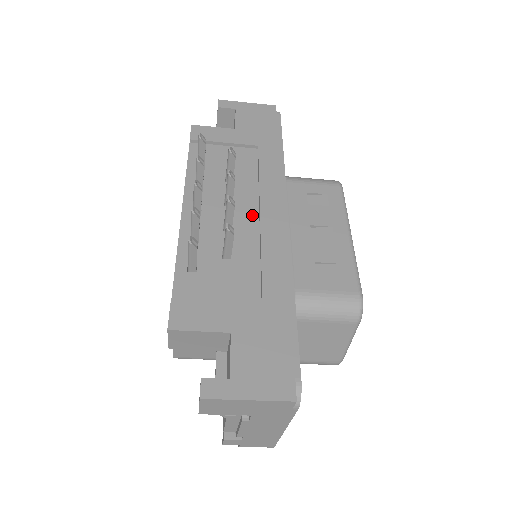
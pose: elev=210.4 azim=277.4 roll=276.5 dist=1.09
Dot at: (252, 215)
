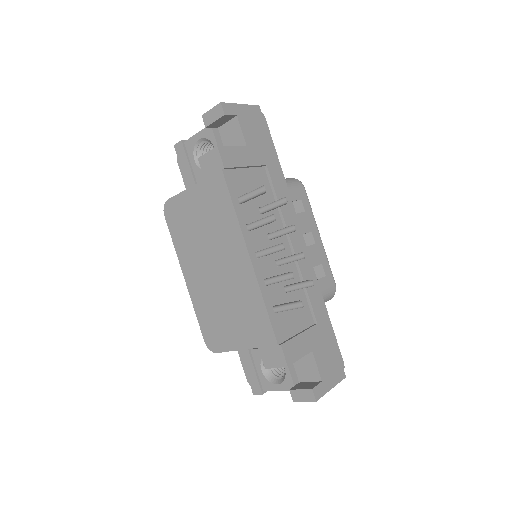
Dot at: (286, 244)
